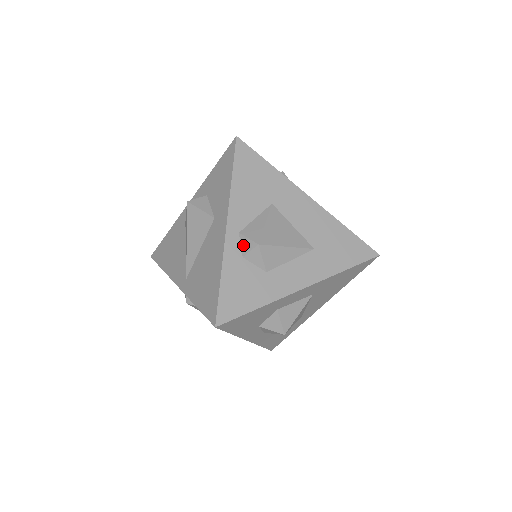
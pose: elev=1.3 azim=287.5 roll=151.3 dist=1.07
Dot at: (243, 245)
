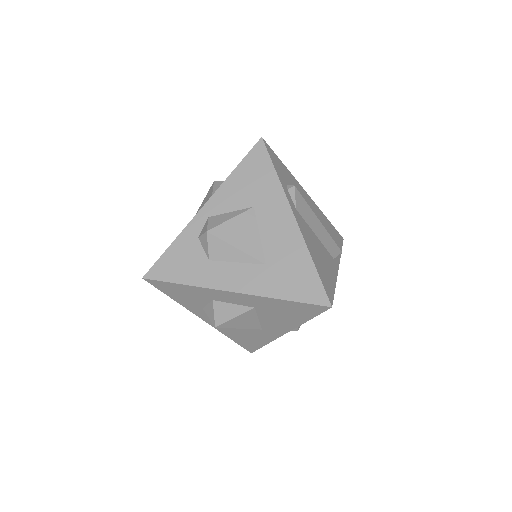
Dot at: (204, 228)
